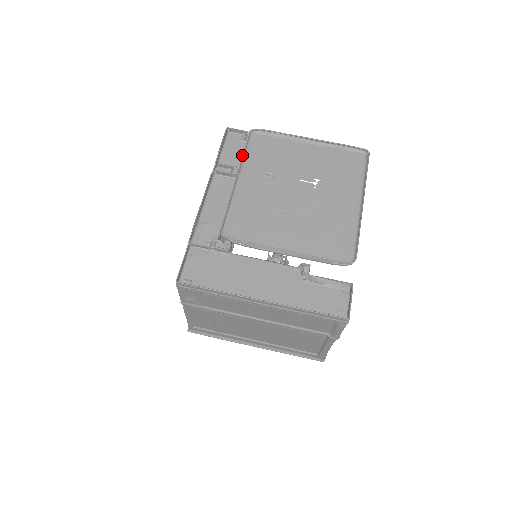
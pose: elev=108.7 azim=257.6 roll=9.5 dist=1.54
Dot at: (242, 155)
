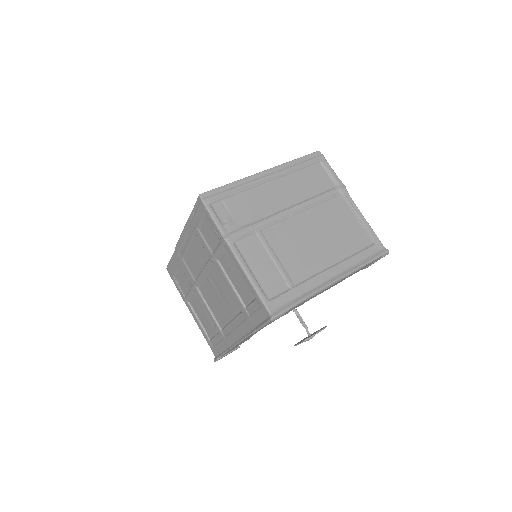
Dot at: occluded
